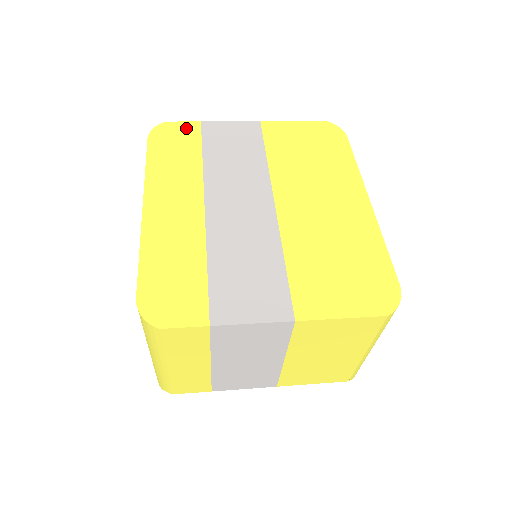
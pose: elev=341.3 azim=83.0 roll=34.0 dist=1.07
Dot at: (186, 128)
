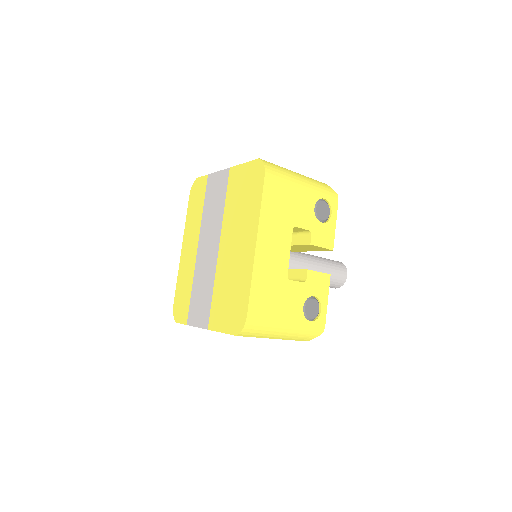
Dot at: (202, 183)
